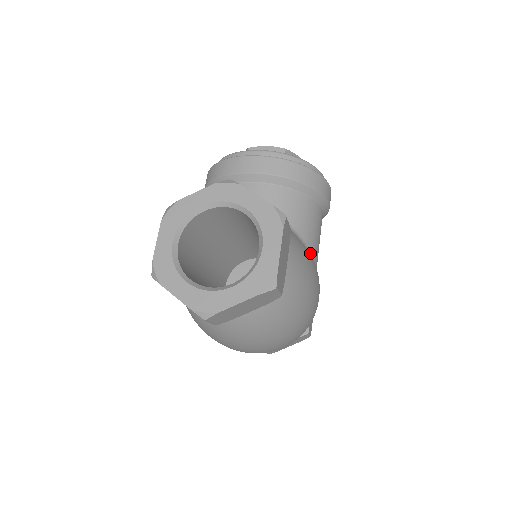
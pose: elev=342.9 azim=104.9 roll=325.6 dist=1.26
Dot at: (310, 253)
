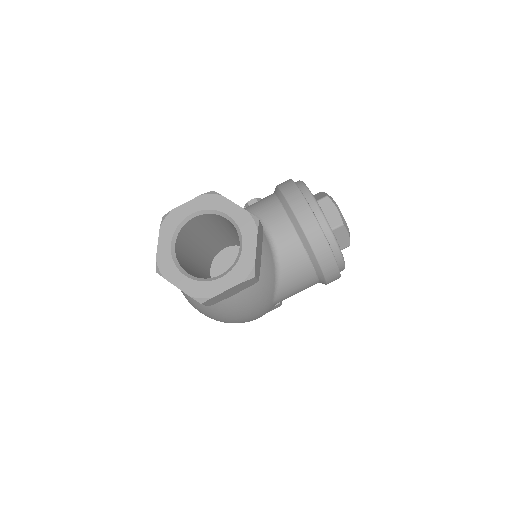
Dot at: (275, 296)
